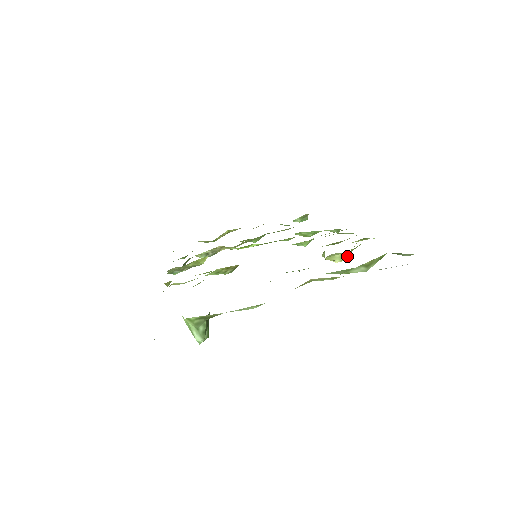
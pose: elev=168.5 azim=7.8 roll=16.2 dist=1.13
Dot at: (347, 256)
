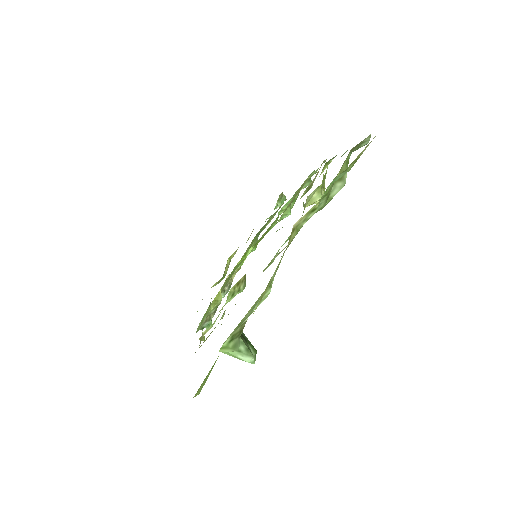
Dot at: (324, 189)
